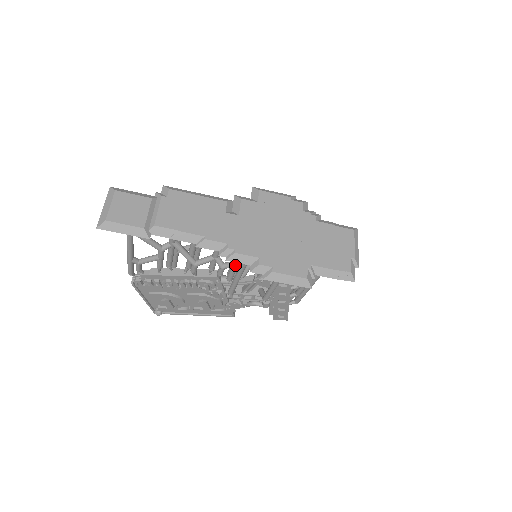
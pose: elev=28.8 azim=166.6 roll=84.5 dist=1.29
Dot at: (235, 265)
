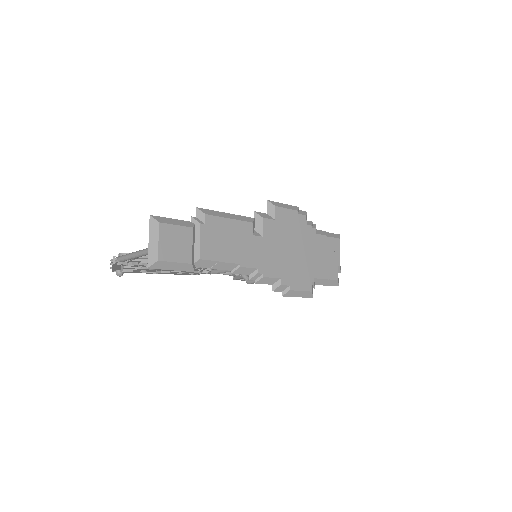
Dot at: occluded
